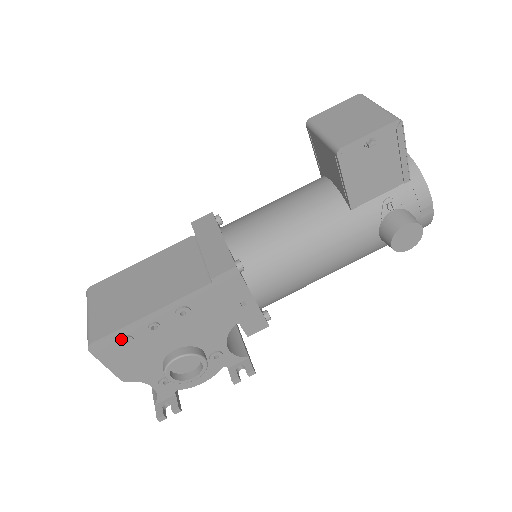
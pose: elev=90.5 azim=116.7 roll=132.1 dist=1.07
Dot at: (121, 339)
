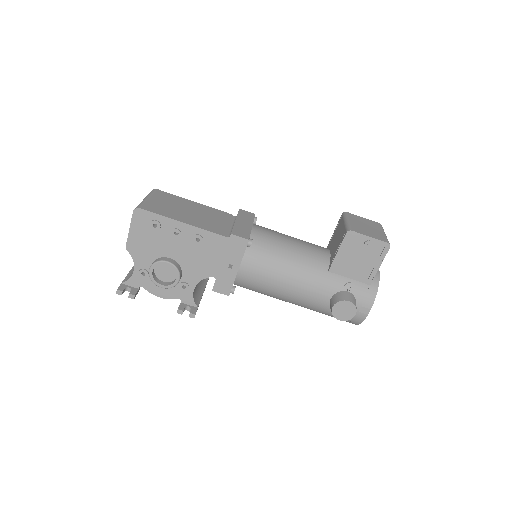
Dot at: (155, 221)
